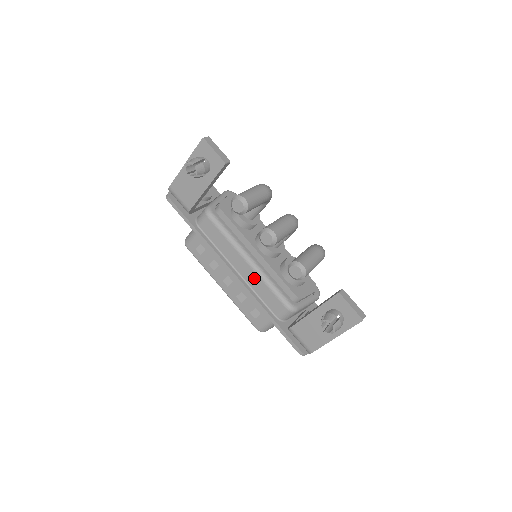
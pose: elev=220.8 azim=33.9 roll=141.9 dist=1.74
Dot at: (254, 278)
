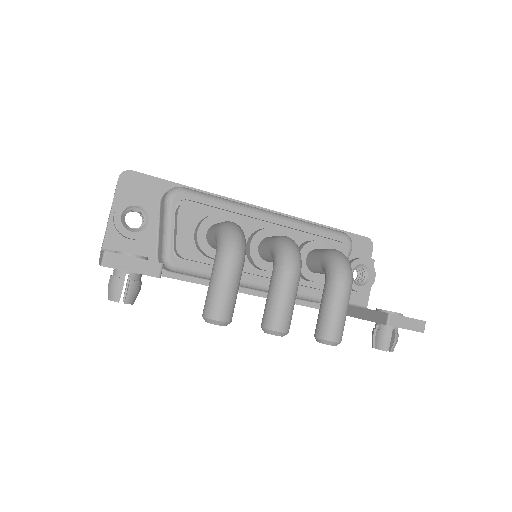
Dot at: occluded
